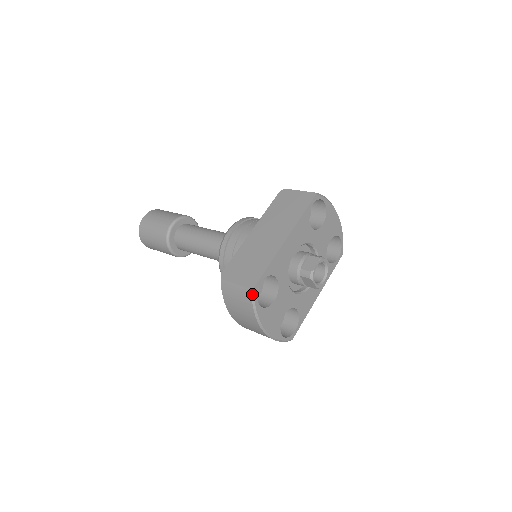
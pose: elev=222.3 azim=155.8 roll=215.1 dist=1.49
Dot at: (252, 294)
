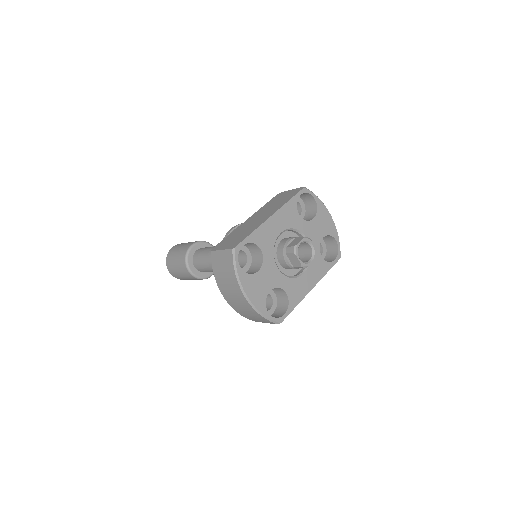
Dot at: (233, 254)
